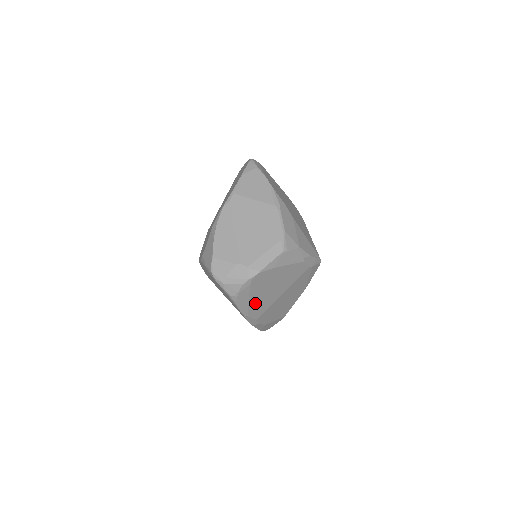
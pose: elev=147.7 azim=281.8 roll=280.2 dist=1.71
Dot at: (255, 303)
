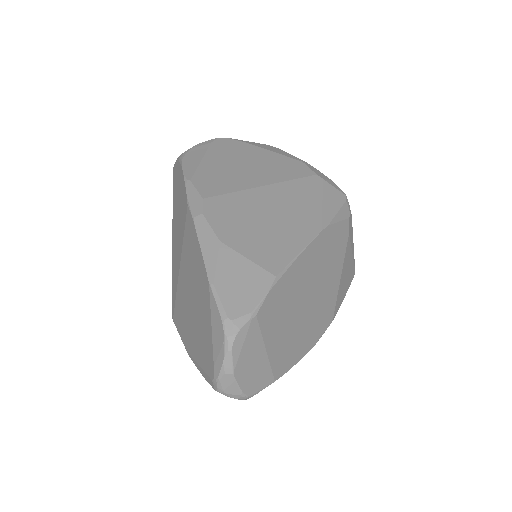
Dot at: (210, 171)
